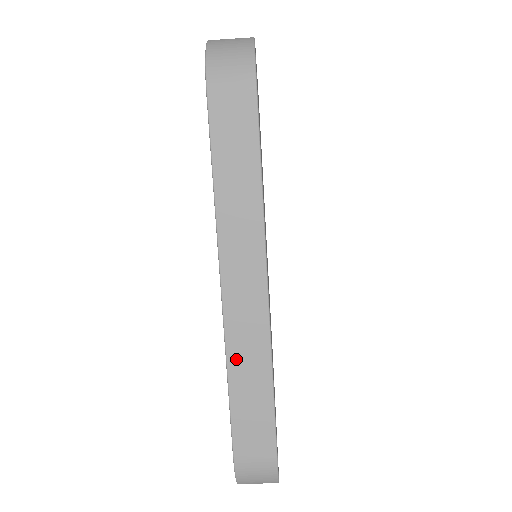
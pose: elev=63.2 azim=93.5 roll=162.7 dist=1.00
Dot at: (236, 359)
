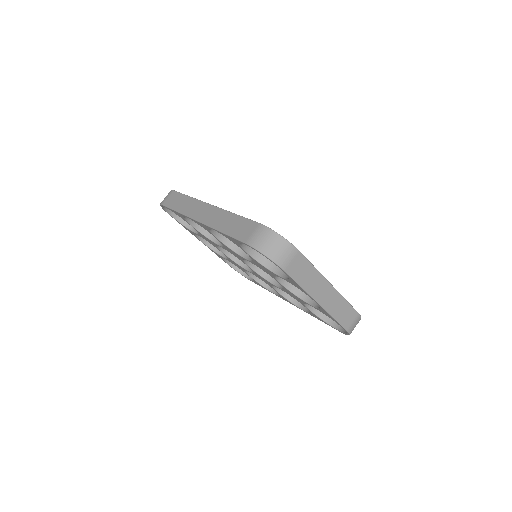
Dot at: (217, 225)
